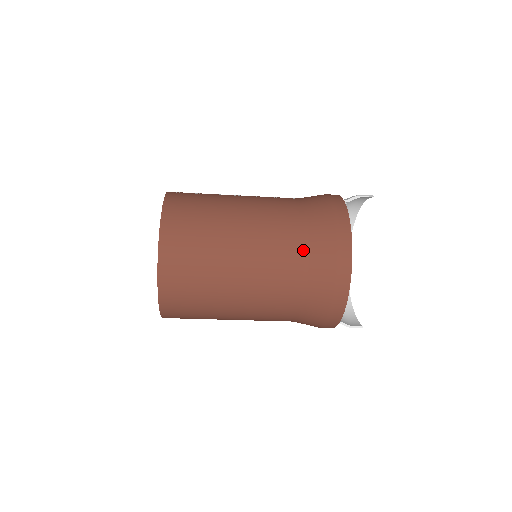
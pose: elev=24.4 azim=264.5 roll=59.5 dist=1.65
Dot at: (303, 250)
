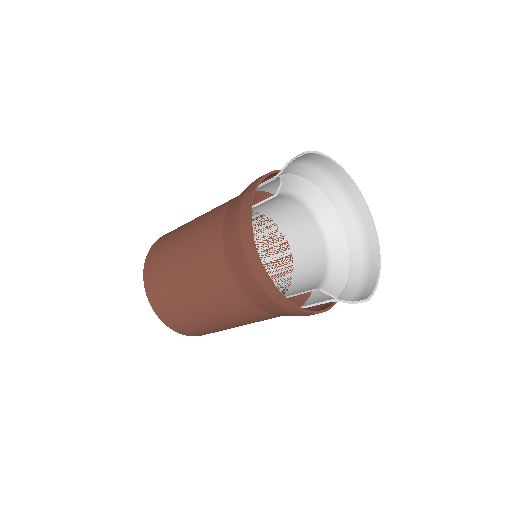
Dot at: (222, 255)
